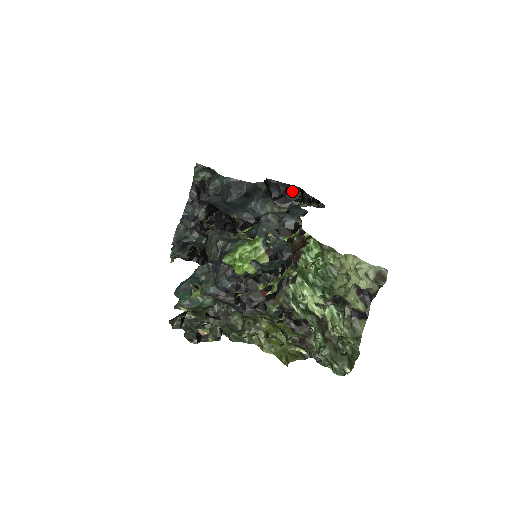
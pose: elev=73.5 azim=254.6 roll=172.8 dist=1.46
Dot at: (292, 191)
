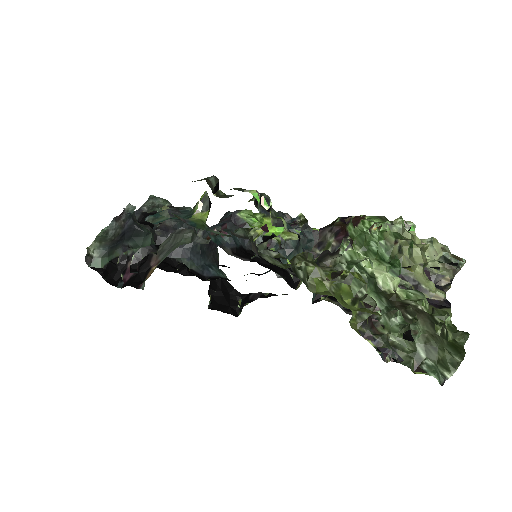
Dot at: (231, 295)
